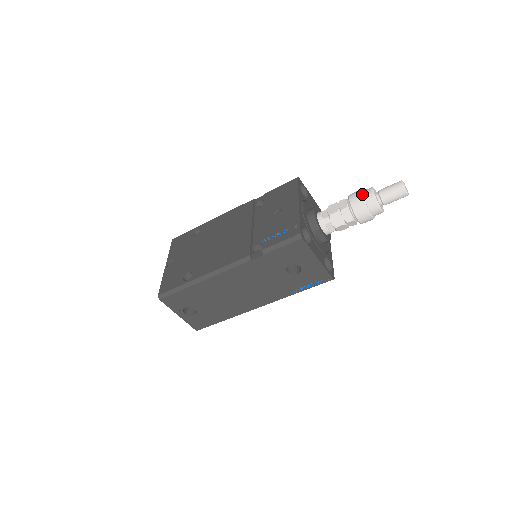
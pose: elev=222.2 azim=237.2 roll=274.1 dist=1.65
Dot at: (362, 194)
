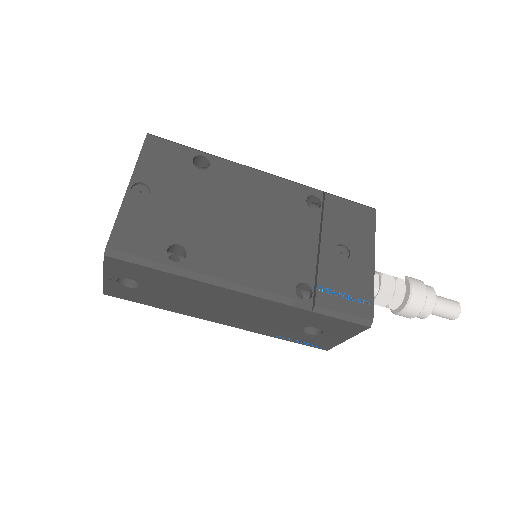
Dot at: (427, 294)
